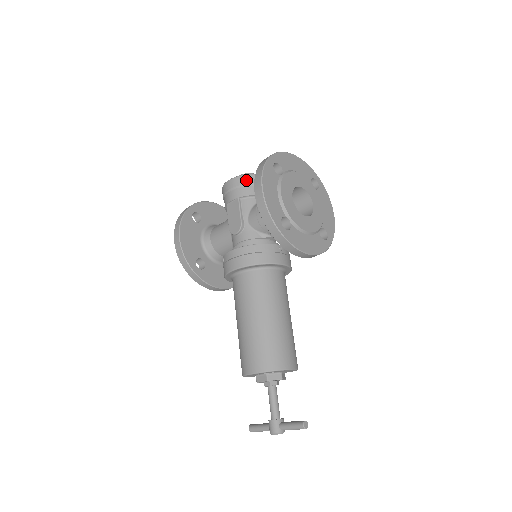
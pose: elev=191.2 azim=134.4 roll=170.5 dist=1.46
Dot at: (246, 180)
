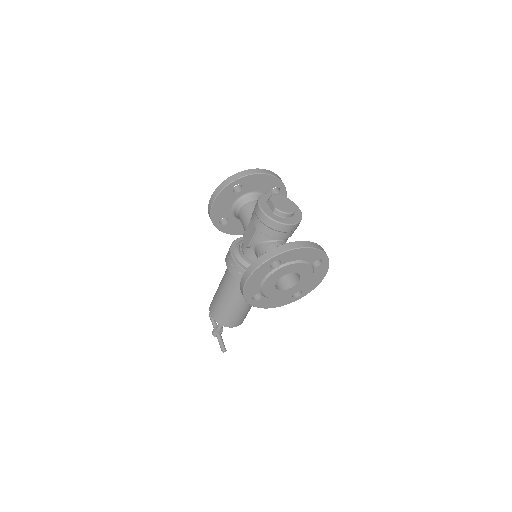
Dot at: (269, 223)
